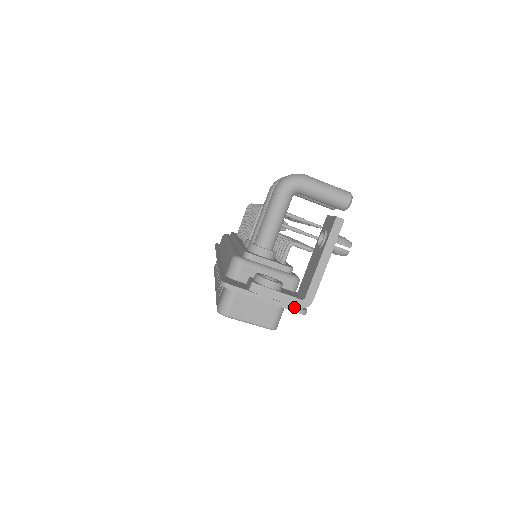
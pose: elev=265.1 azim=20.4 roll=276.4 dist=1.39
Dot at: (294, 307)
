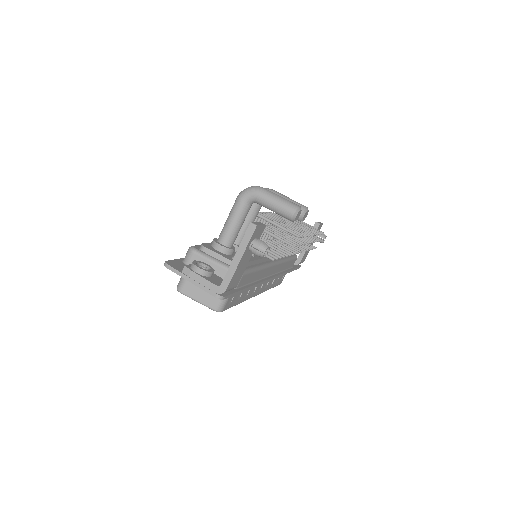
Dot at: (211, 291)
